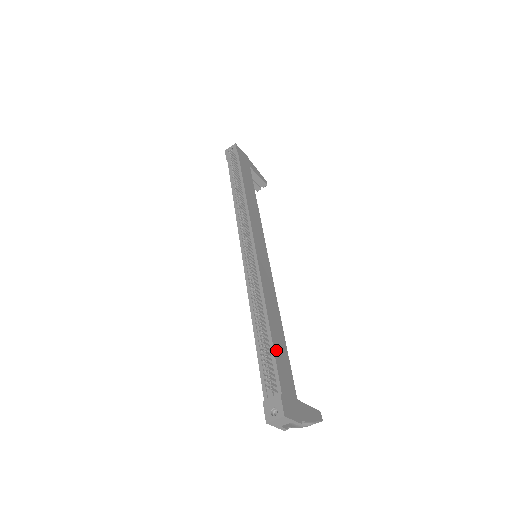
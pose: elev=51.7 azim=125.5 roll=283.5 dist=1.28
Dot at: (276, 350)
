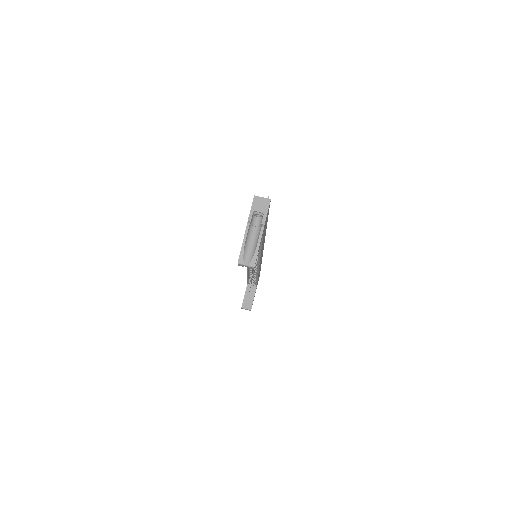
Dot at: occluded
